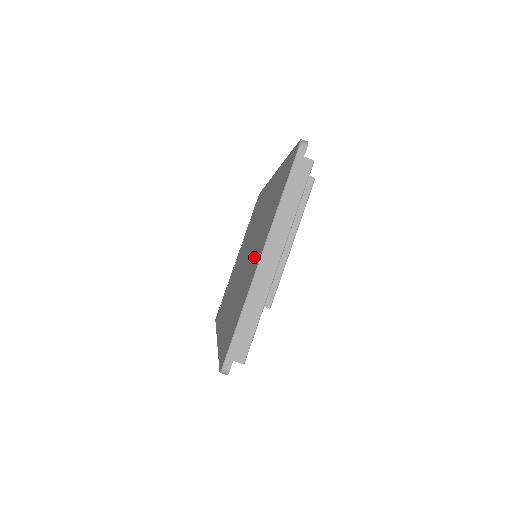
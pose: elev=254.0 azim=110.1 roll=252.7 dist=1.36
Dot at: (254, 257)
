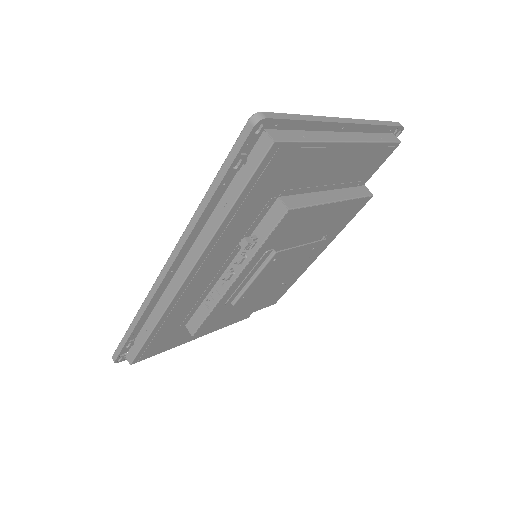
Dot at: occluded
